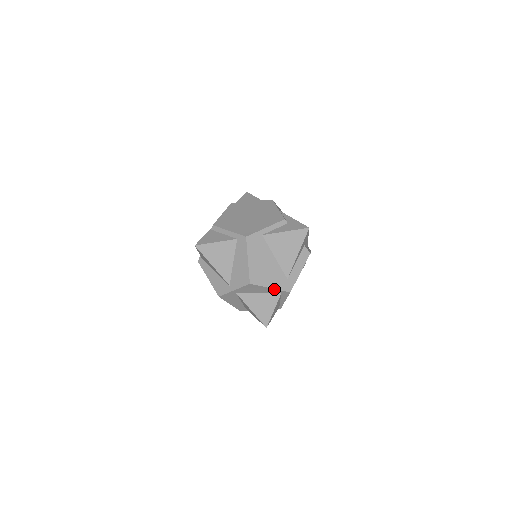
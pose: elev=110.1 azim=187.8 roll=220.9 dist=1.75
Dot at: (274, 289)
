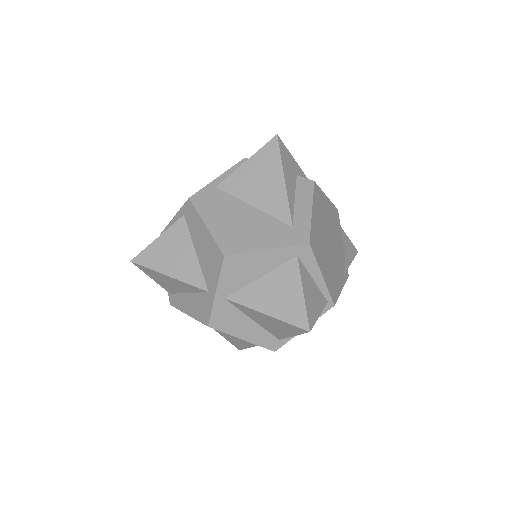
Dot at: (276, 250)
